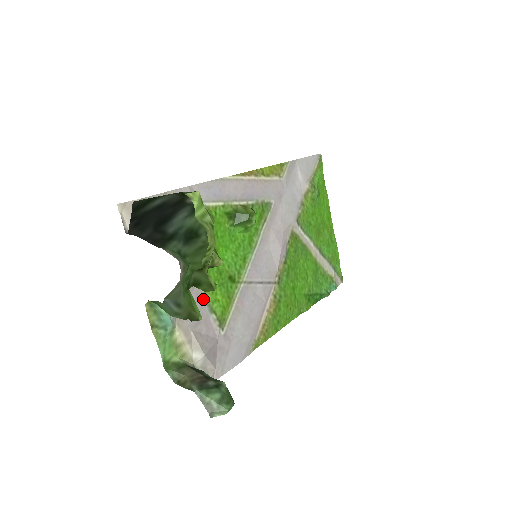
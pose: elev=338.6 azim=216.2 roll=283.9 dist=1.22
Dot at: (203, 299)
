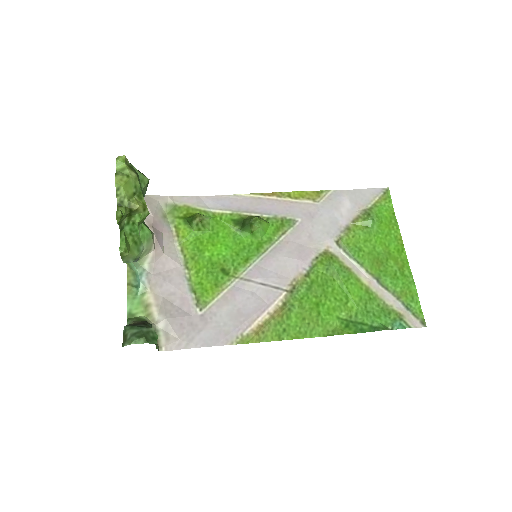
Dot at: (185, 278)
